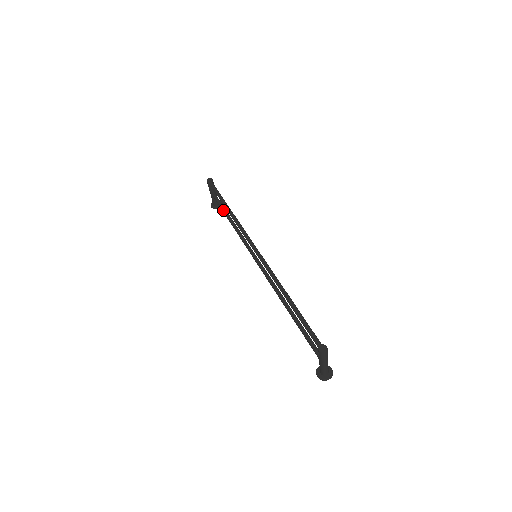
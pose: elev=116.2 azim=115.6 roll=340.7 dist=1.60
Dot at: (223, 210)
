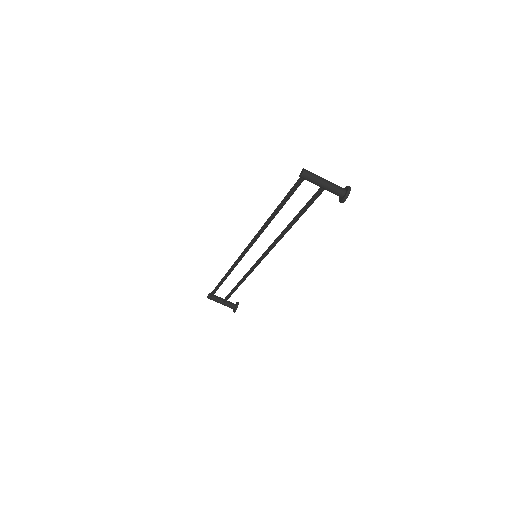
Dot at: (231, 292)
